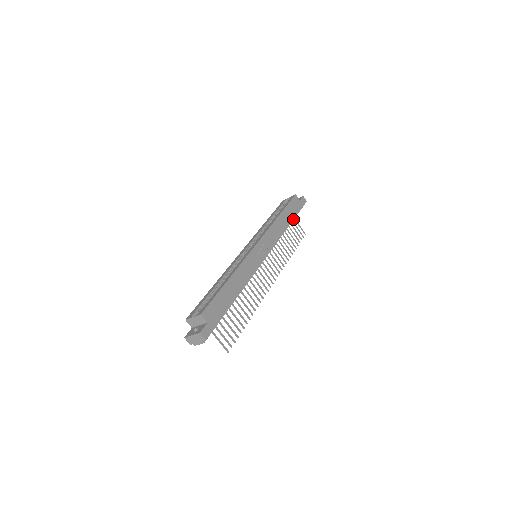
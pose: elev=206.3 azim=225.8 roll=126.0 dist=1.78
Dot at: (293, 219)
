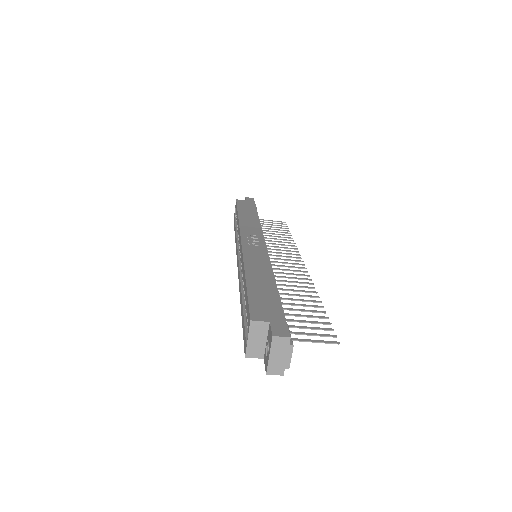
Dot at: (256, 212)
